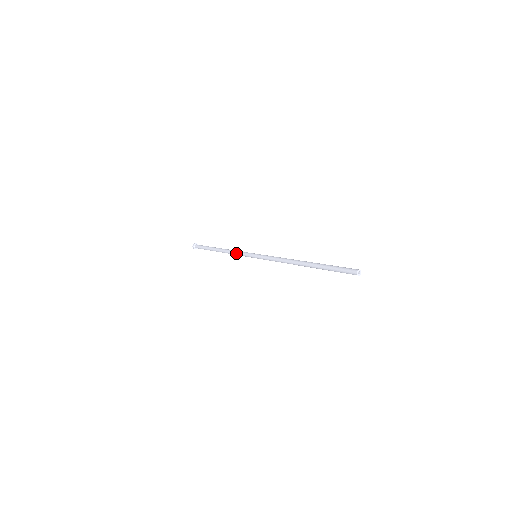
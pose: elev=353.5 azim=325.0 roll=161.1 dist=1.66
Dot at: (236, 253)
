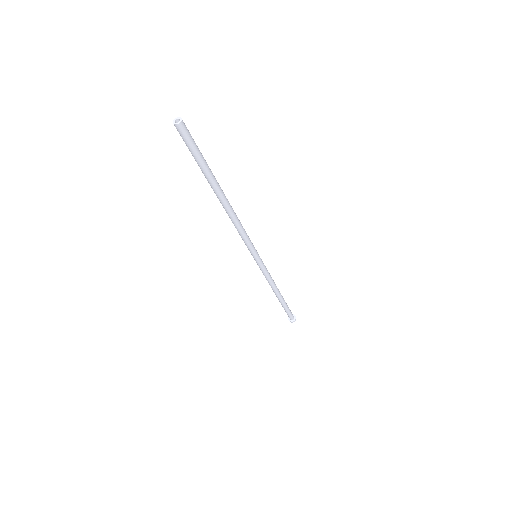
Dot at: occluded
